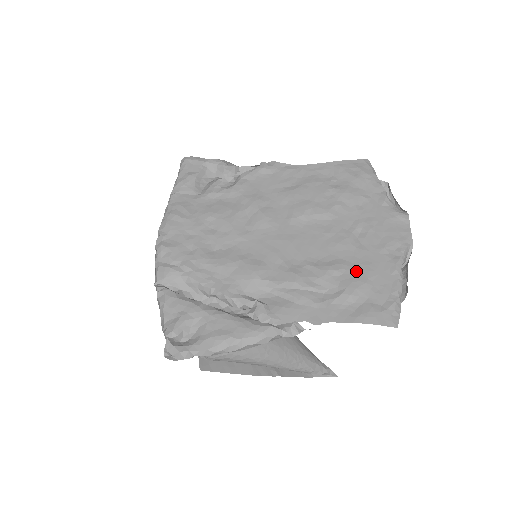
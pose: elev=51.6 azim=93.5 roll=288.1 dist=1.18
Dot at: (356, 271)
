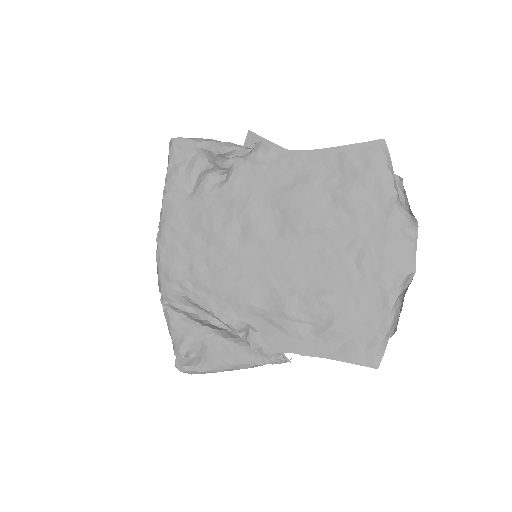
Dot at: (346, 304)
